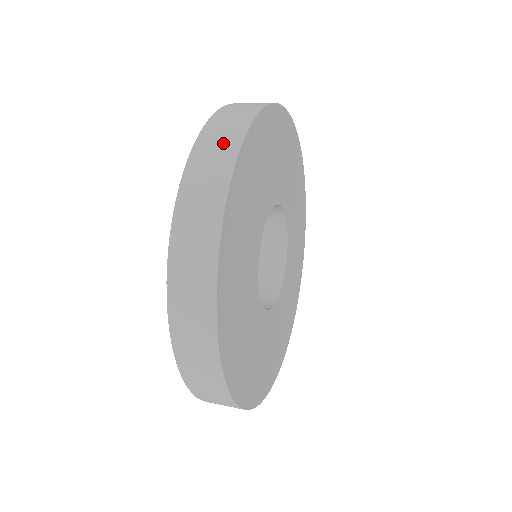
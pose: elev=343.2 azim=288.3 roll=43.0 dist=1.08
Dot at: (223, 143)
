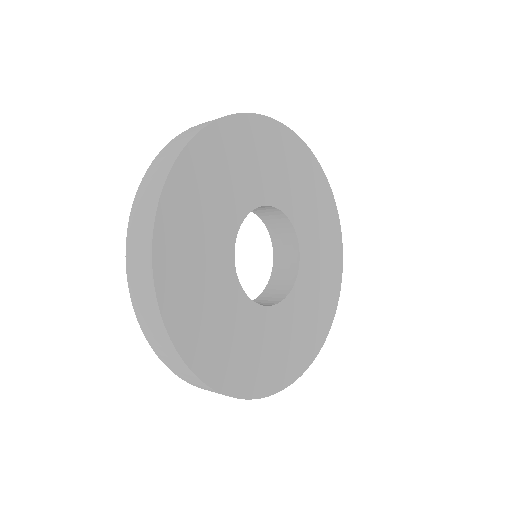
Dot at: (154, 184)
